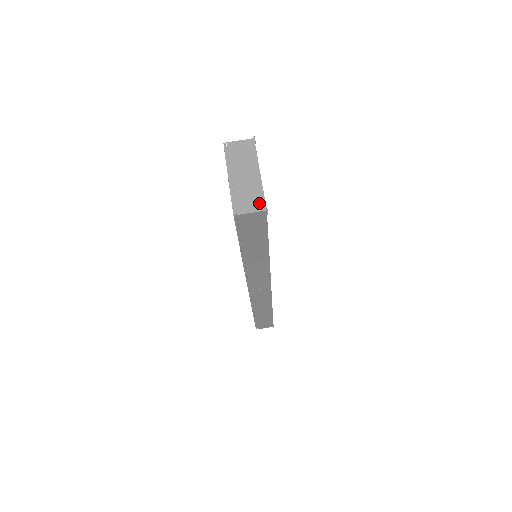
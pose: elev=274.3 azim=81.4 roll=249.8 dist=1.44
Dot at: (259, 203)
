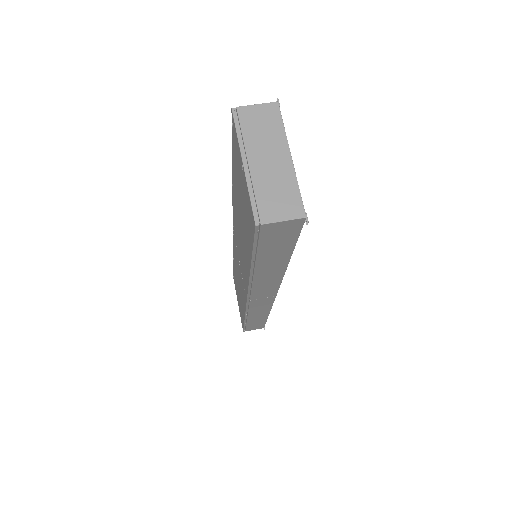
Dot at: (294, 206)
